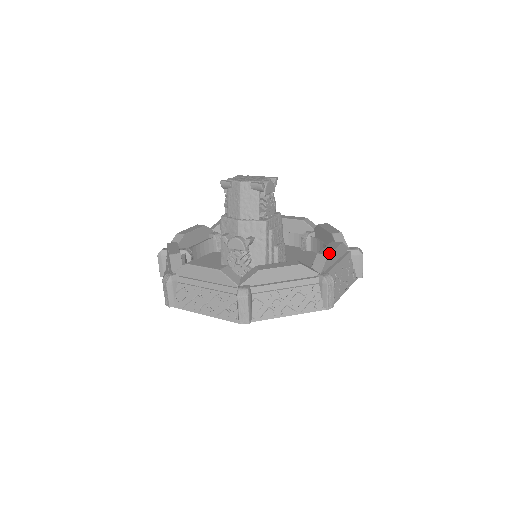
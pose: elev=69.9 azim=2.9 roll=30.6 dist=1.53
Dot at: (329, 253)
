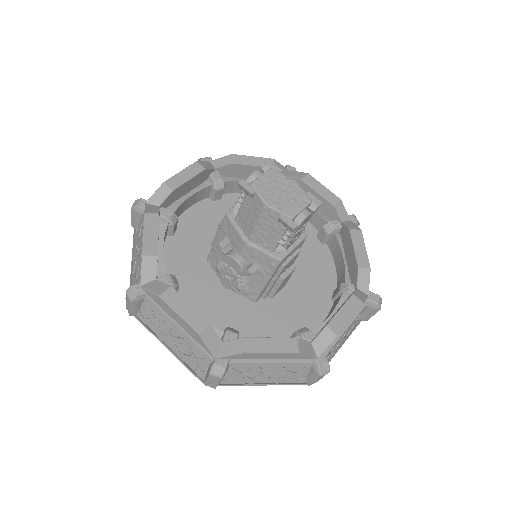
Dot at: (340, 332)
